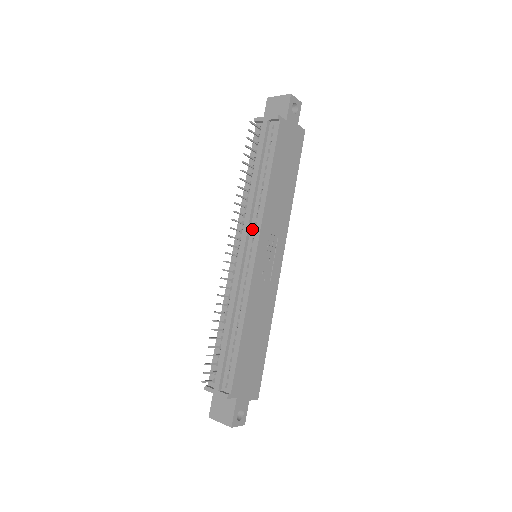
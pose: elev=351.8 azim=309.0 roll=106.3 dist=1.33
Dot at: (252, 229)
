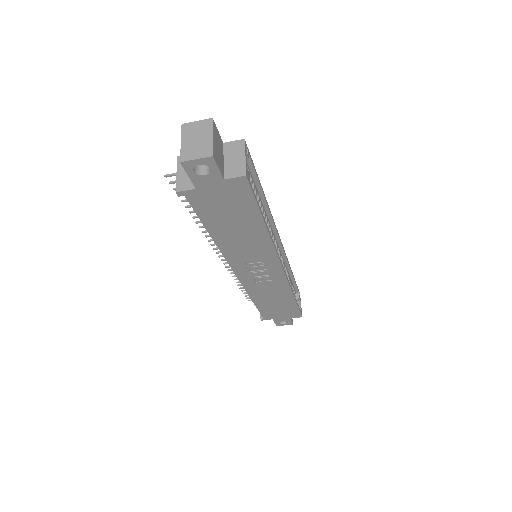
Dot at: occluded
